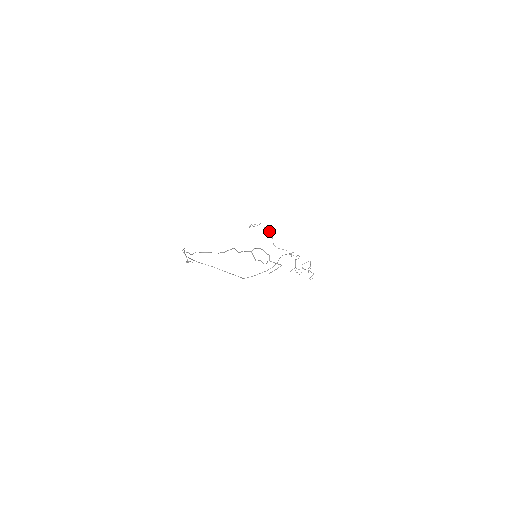
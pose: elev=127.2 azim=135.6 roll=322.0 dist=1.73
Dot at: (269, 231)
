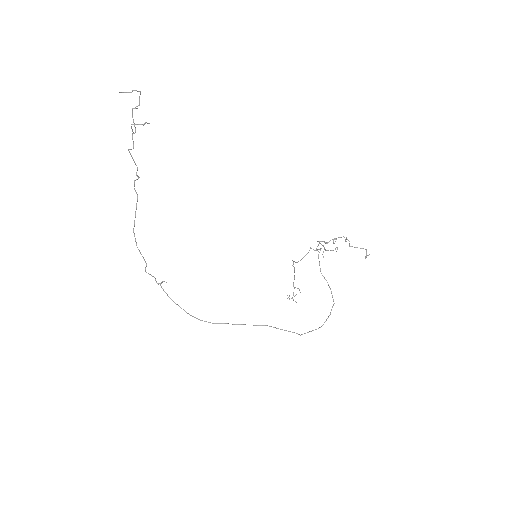
Dot at: occluded
